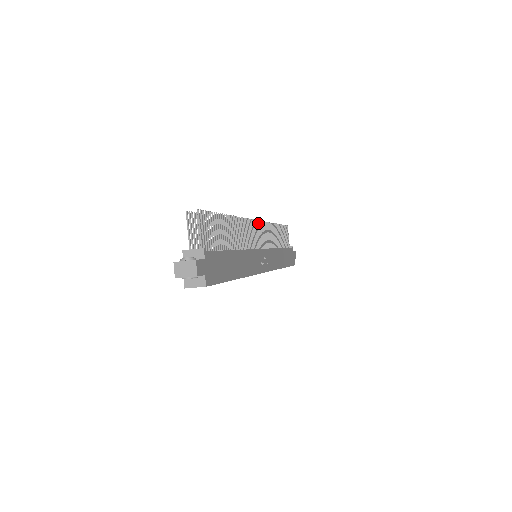
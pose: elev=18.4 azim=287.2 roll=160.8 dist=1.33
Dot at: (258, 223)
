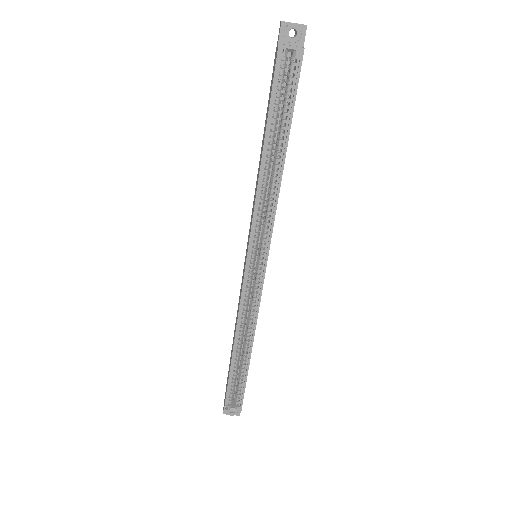
Dot at: occluded
